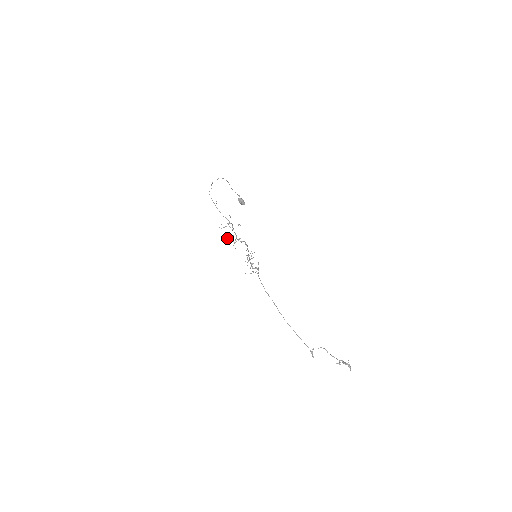
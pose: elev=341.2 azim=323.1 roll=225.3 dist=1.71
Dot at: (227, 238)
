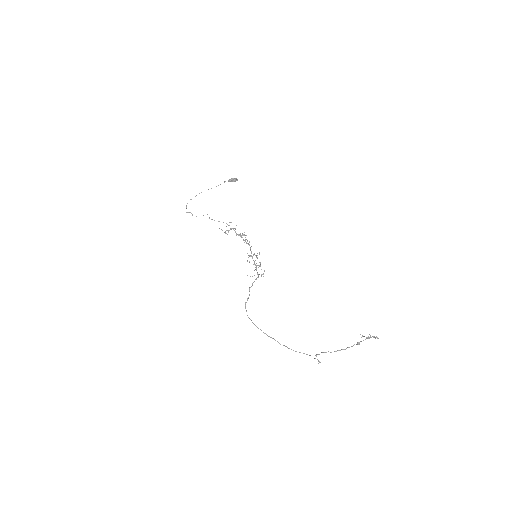
Dot at: (240, 234)
